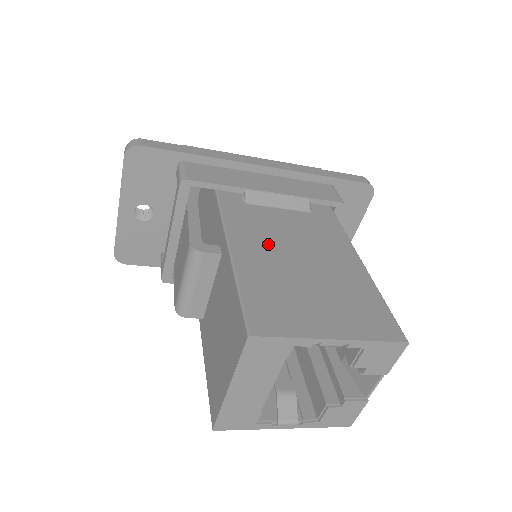
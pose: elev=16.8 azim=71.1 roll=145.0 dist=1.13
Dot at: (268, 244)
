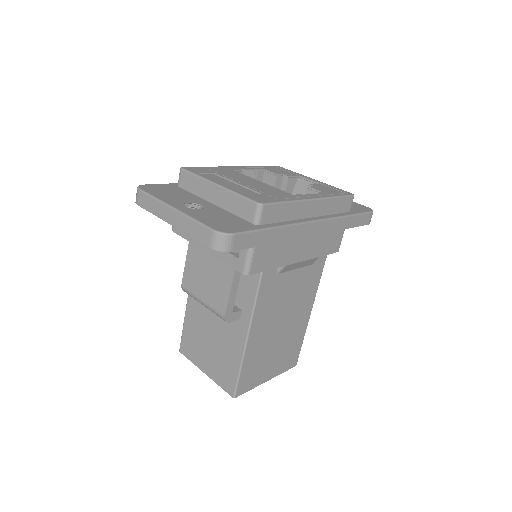
Dot at: (271, 319)
